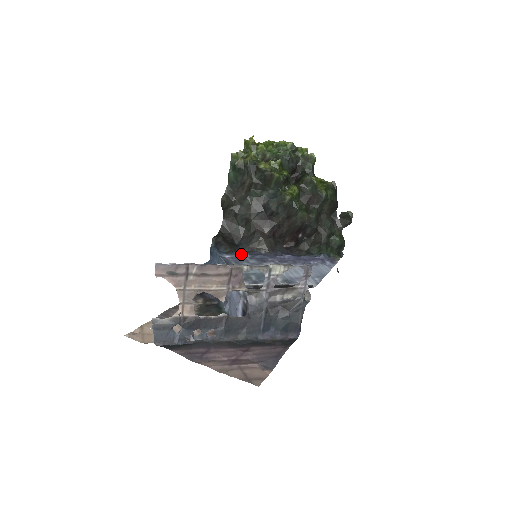
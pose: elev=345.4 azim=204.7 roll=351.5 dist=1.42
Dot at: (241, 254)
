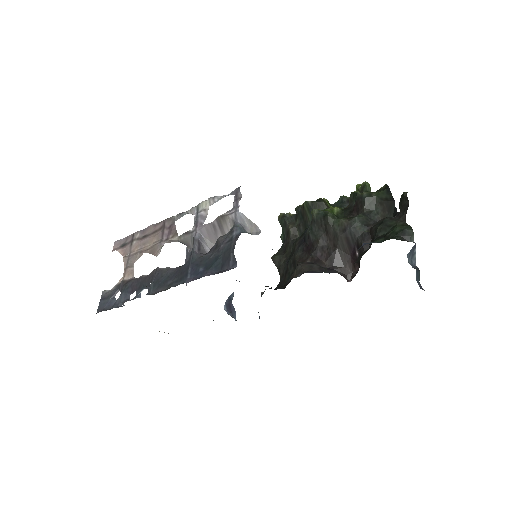
Dot at: occluded
